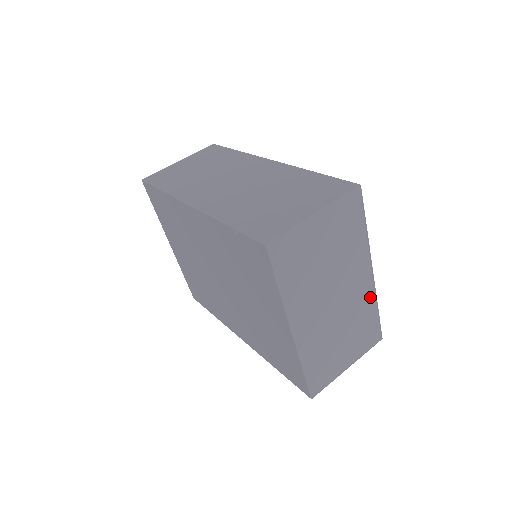
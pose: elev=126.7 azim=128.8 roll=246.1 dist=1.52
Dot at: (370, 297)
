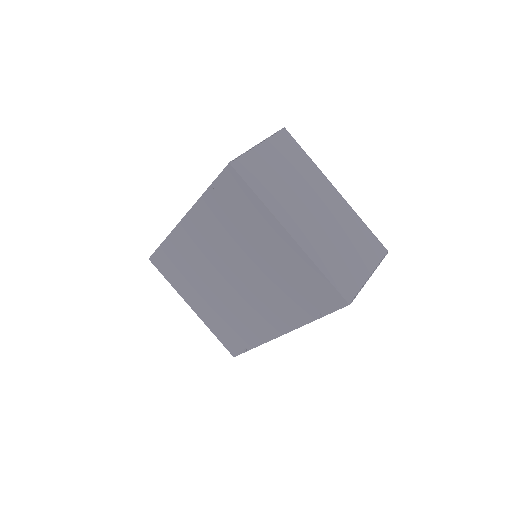
Dot at: (349, 212)
